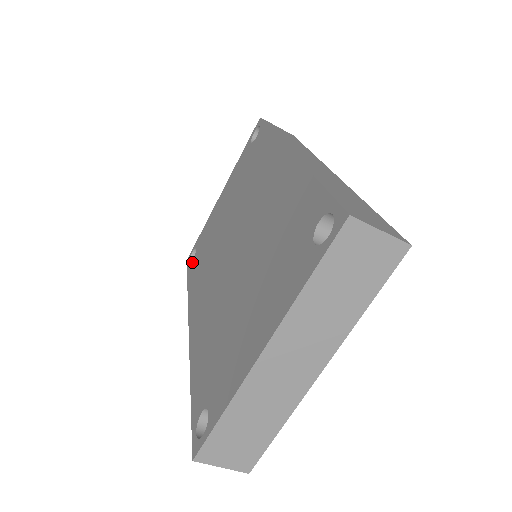
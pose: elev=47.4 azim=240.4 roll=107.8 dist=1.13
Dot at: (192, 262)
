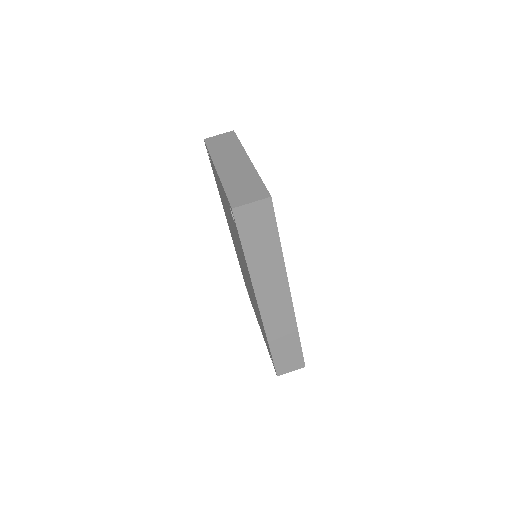
Dot at: occluded
